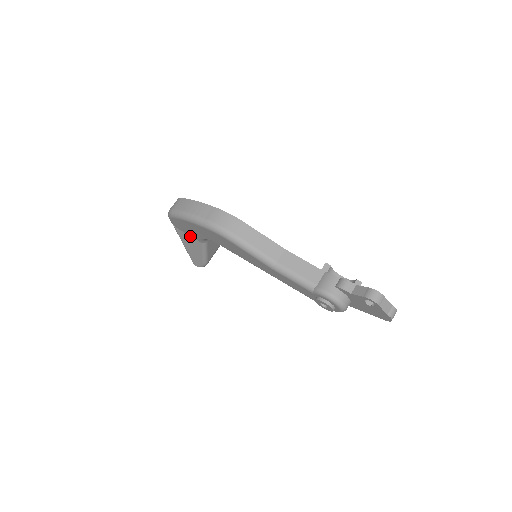
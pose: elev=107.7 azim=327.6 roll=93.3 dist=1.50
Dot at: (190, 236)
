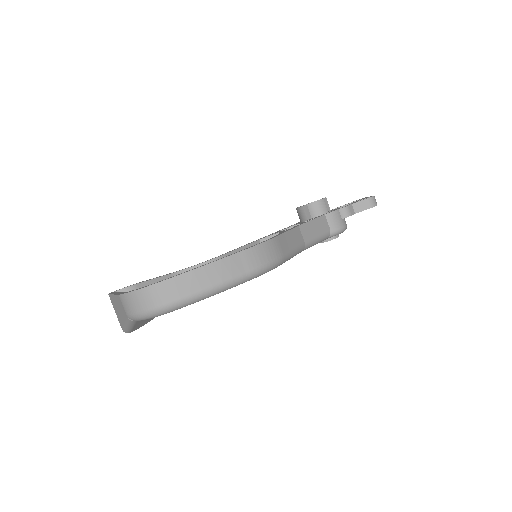
Dot at: occluded
